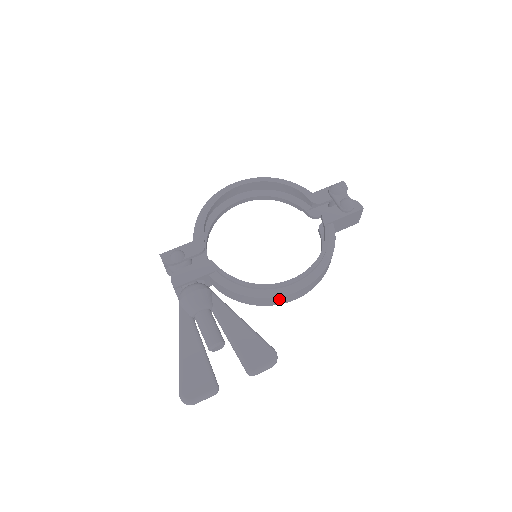
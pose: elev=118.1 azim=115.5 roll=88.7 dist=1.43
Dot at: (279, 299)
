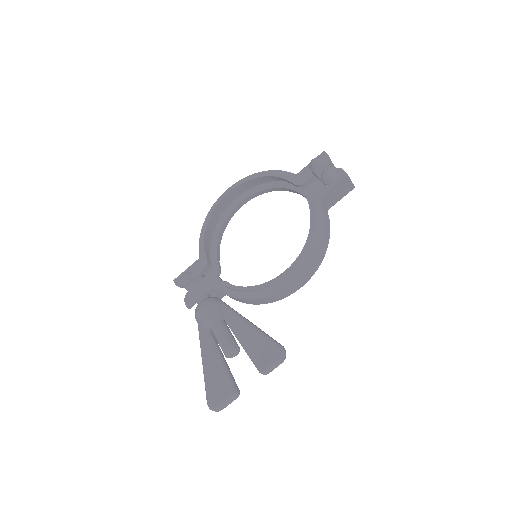
Dot at: (279, 294)
